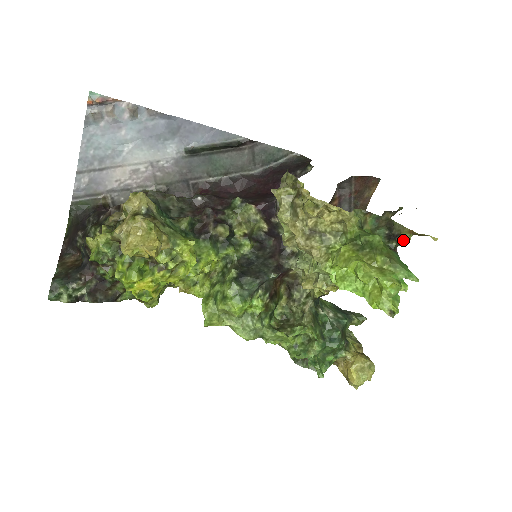
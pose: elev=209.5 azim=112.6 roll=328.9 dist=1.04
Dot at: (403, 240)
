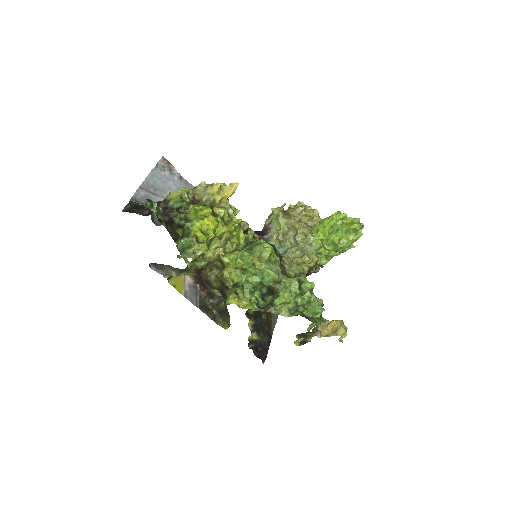
Dot at: occluded
